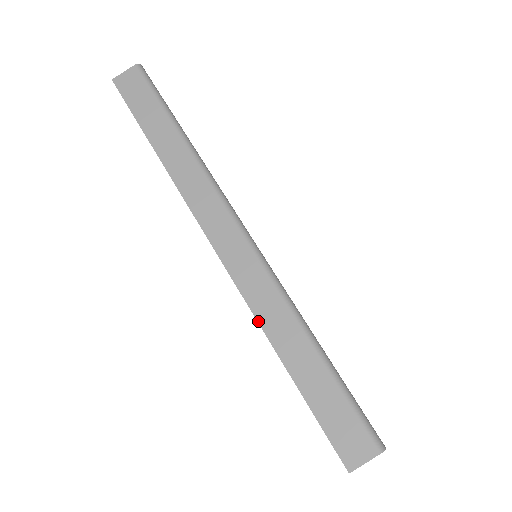
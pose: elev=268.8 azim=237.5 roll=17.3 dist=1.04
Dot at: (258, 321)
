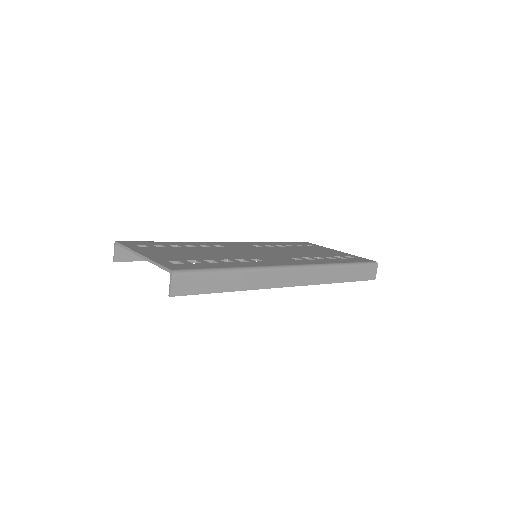
Dot at: occluded
